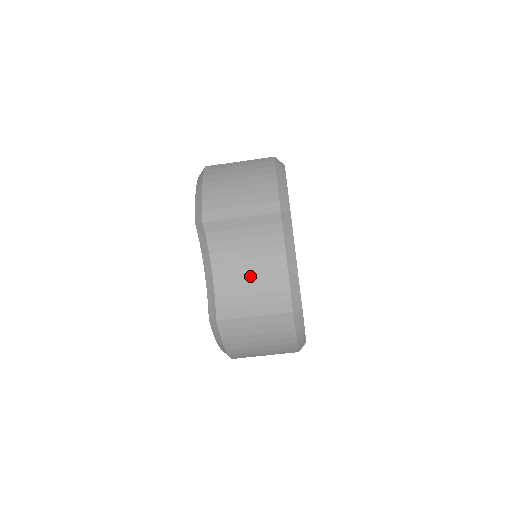
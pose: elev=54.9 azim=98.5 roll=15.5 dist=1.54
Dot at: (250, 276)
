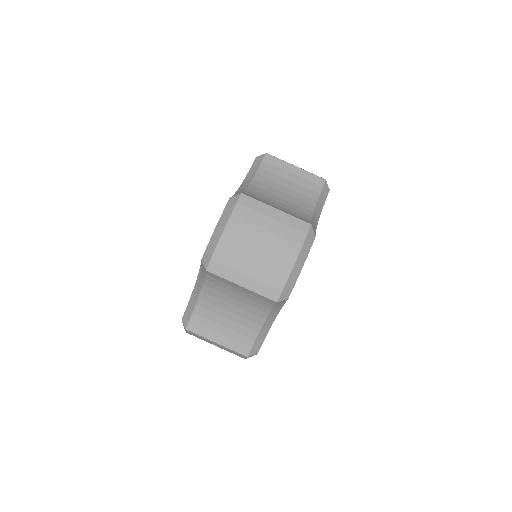
Dot at: (281, 199)
